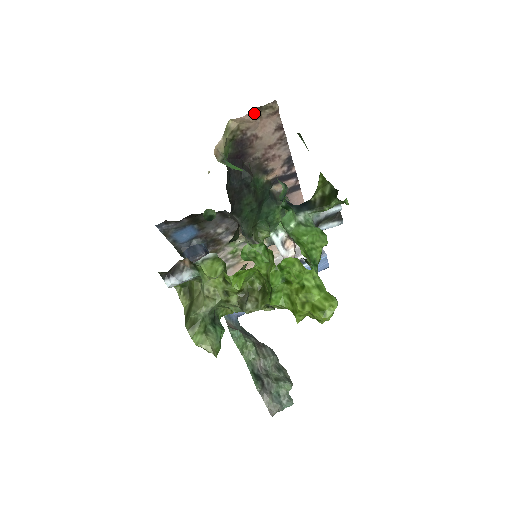
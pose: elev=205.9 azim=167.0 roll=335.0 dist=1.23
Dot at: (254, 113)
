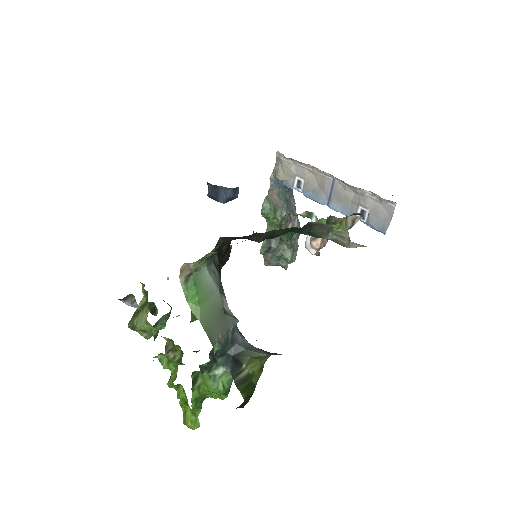
Dot at: occluded
